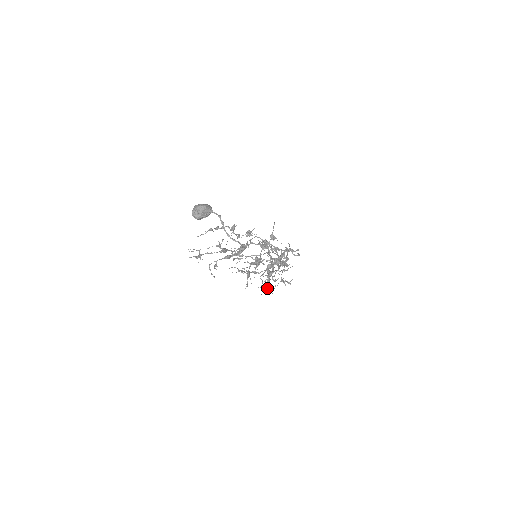
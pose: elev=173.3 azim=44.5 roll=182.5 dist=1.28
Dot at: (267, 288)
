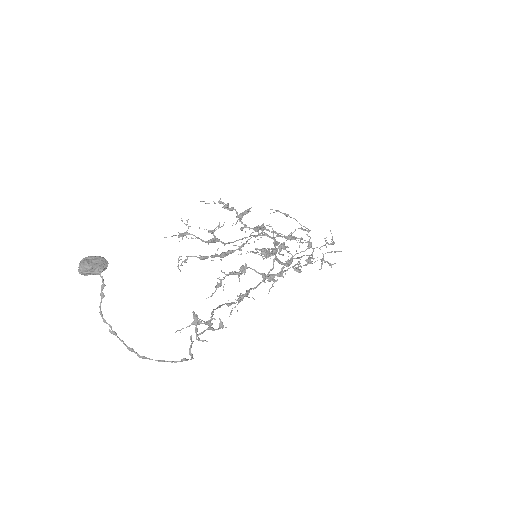
Dot at: (234, 307)
